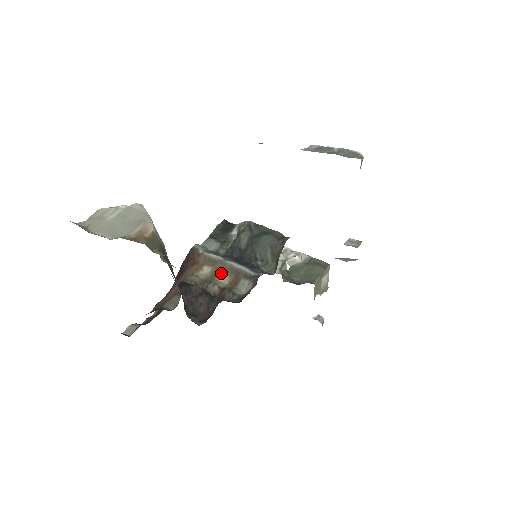
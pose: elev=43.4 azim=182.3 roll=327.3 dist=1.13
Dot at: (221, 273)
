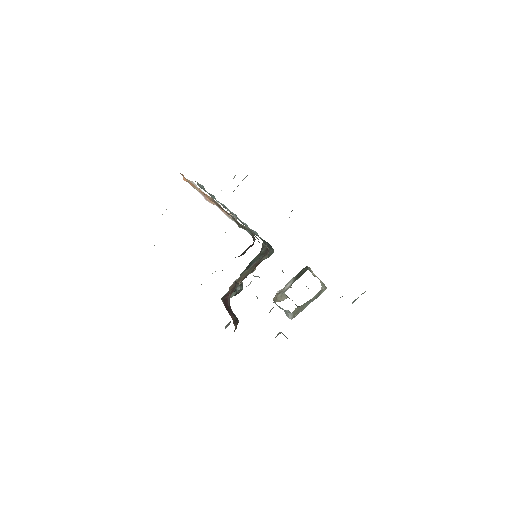
Dot at: occluded
